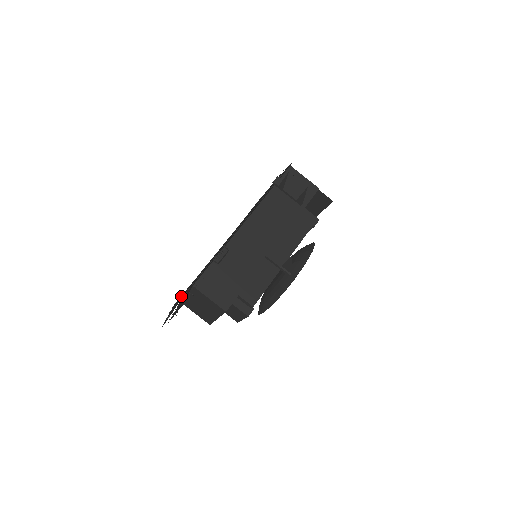
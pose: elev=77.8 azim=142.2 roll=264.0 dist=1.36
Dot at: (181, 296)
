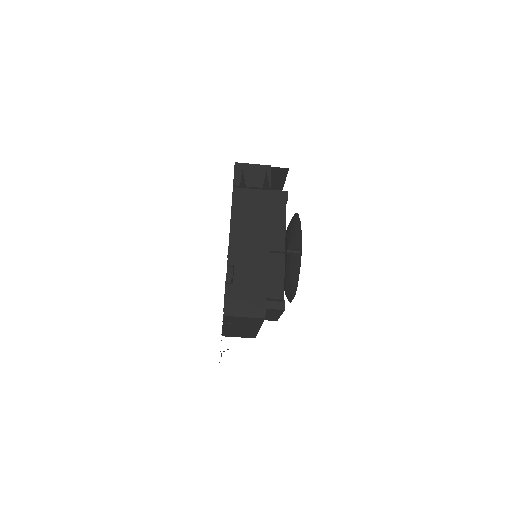
Dot at: occluded
